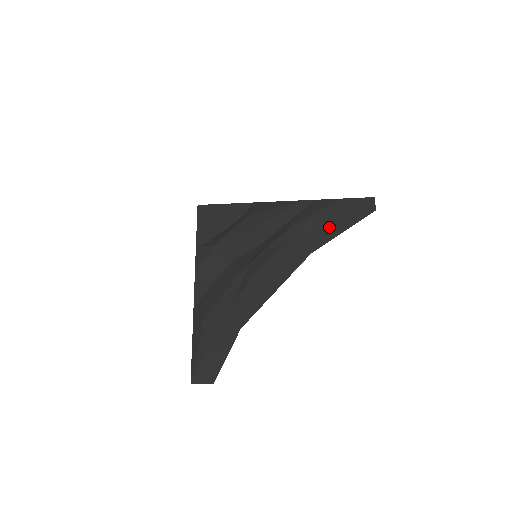
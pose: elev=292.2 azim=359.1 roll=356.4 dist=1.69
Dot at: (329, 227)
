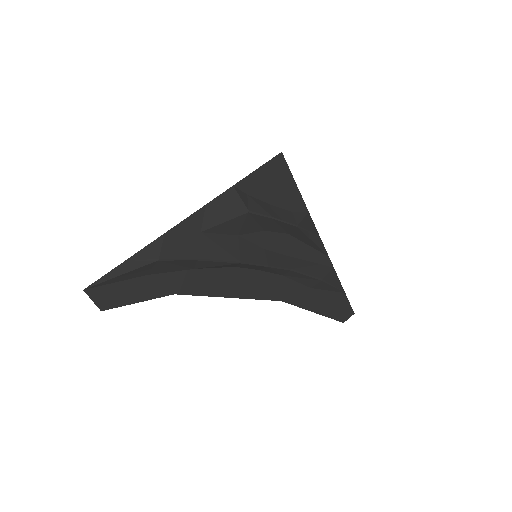
Dot at: (313, 298)
